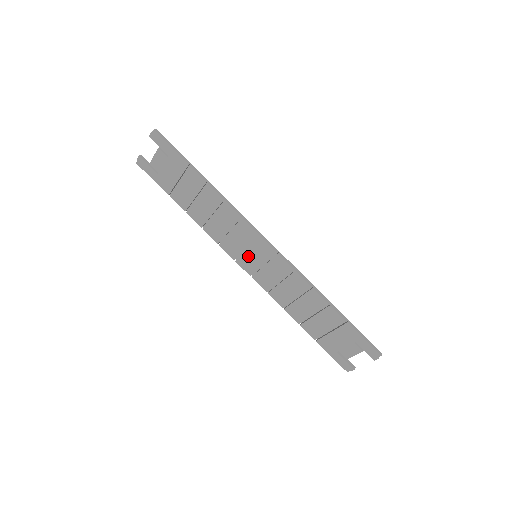
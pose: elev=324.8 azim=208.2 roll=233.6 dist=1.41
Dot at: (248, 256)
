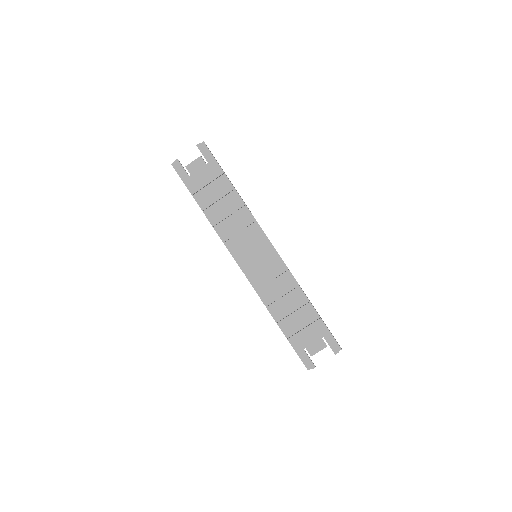
Dot at: (249, 255)
